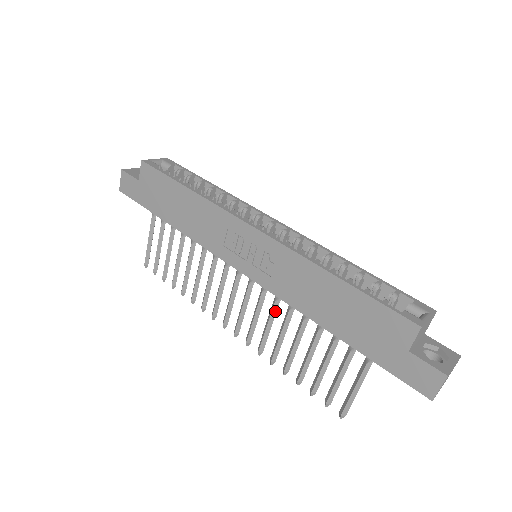
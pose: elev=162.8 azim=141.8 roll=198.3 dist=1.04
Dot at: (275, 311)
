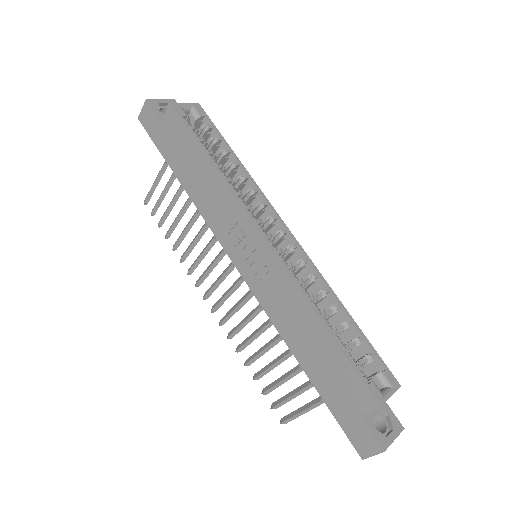
Dot at: (256, 314)
